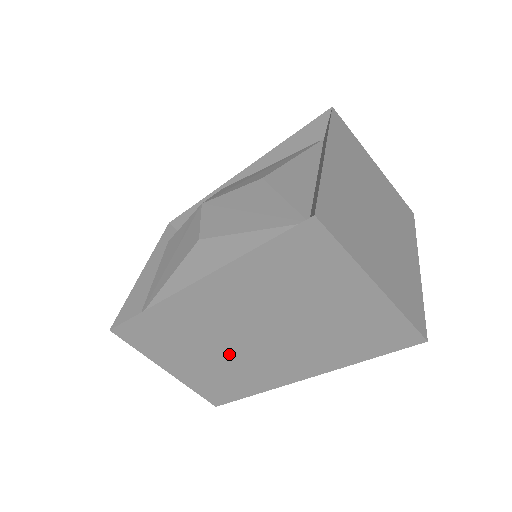
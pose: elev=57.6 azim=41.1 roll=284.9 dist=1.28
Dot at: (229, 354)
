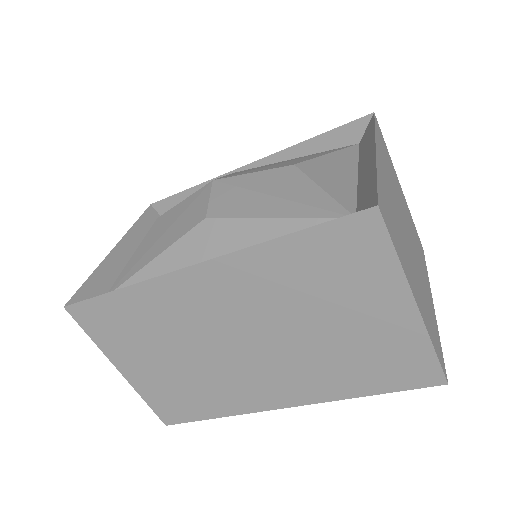
Dot at: (207, 362)
